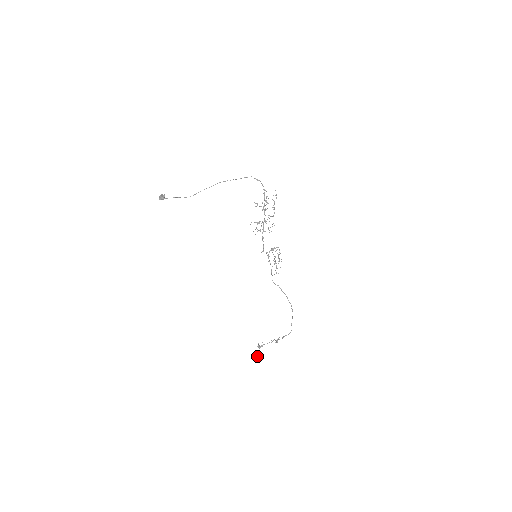
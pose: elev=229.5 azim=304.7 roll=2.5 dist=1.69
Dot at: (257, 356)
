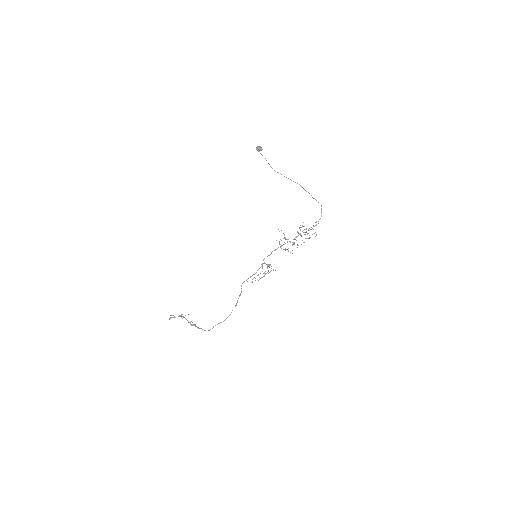
Dot at: occluded
